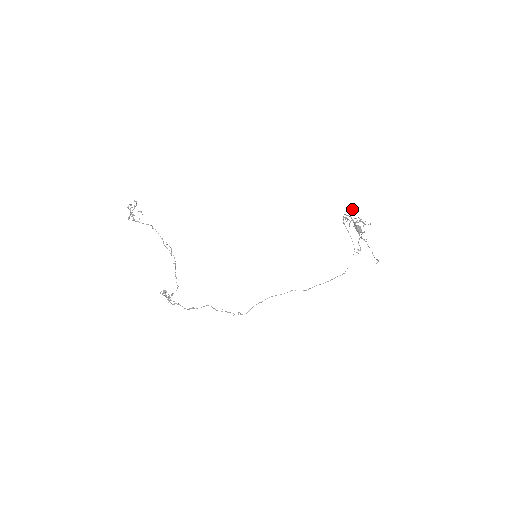
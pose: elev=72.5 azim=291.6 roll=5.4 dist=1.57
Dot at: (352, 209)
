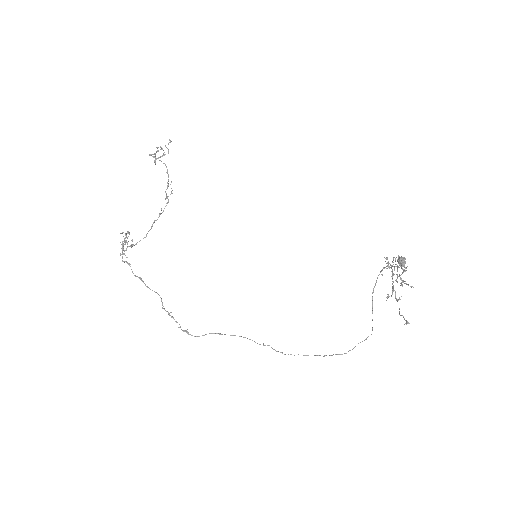
Dot at: occluded
